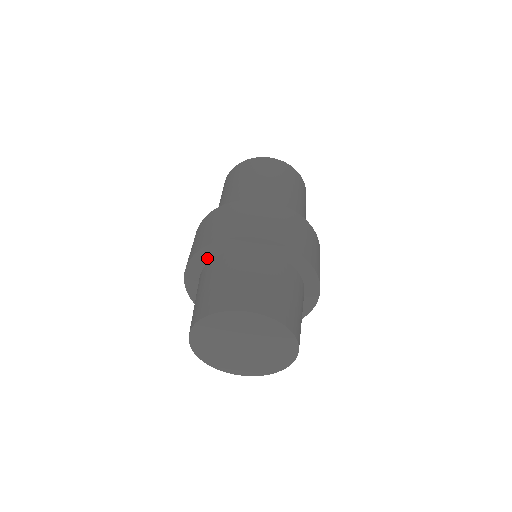
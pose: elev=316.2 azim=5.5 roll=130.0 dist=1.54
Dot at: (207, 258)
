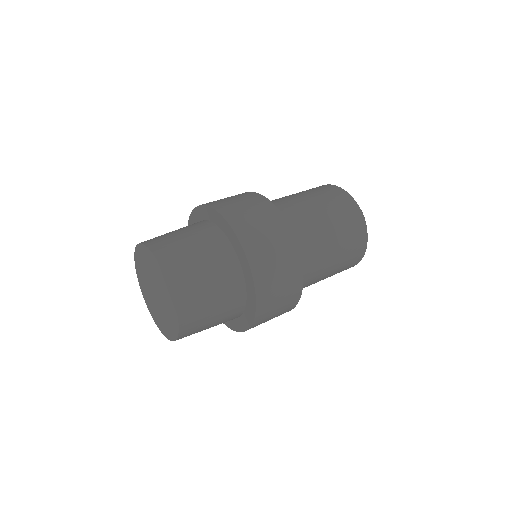
Dot at: (197, 220)
